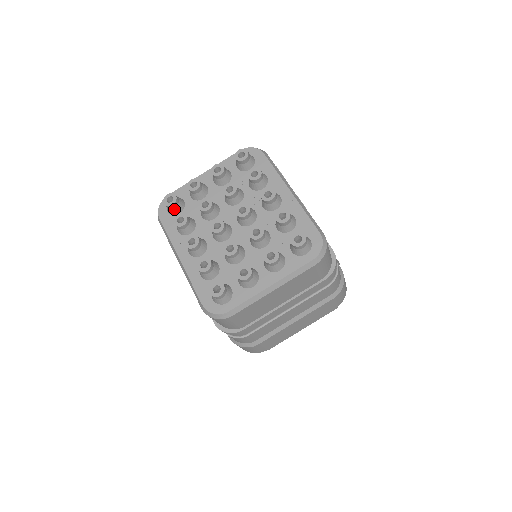
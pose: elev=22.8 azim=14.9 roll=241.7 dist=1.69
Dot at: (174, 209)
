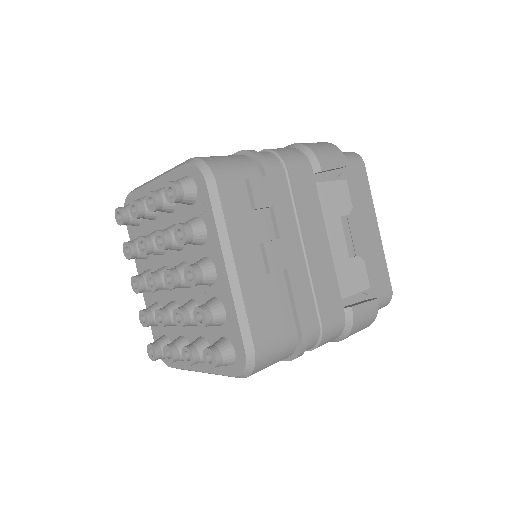
Dot at: (128, 224)
